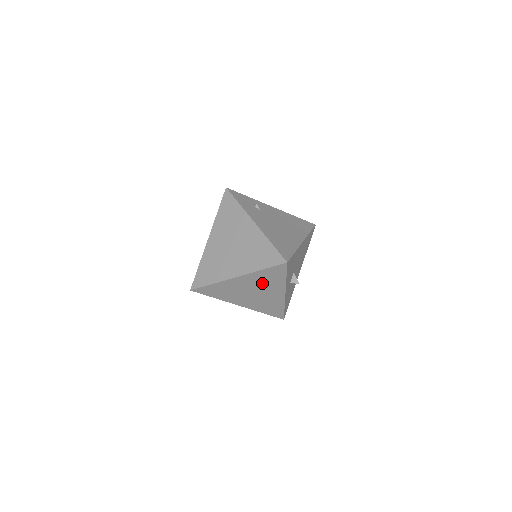
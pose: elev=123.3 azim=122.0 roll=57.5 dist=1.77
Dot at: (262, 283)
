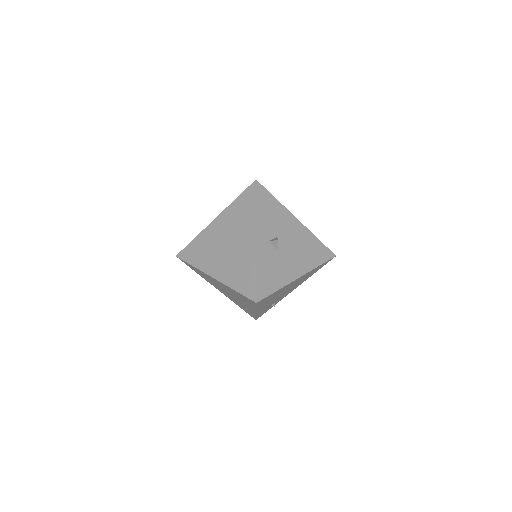
Dot at: (235, 224)
